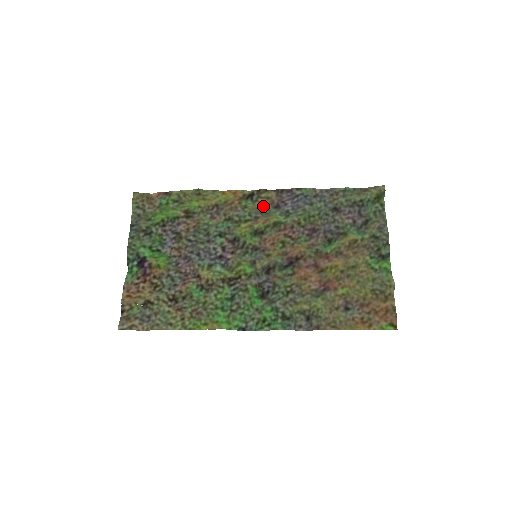
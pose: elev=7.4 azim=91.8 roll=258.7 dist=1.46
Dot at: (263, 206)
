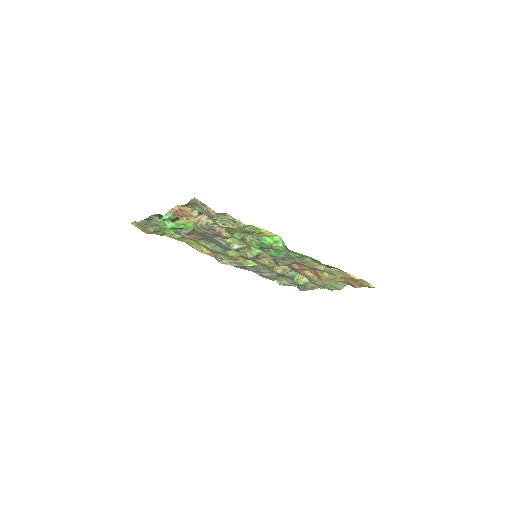
Dot at: occluded
